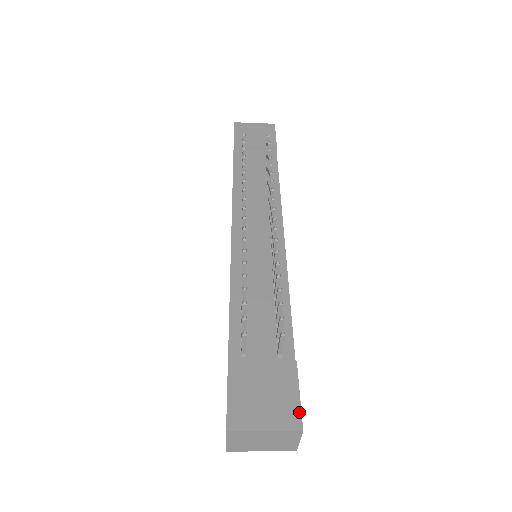
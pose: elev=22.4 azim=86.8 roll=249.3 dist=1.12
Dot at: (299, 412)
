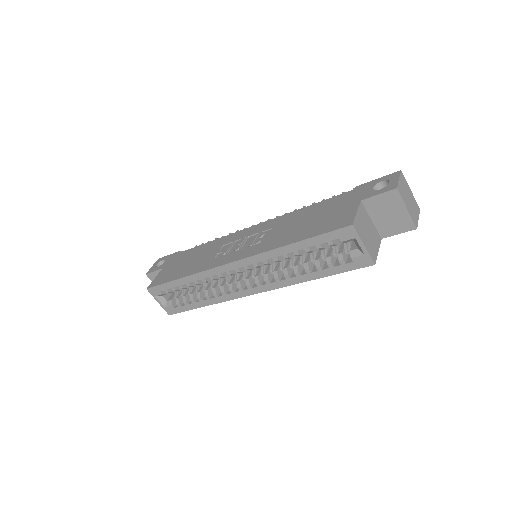
Dot at: occluded
